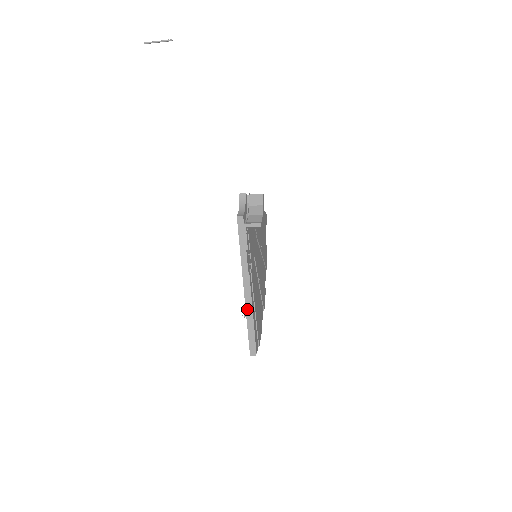
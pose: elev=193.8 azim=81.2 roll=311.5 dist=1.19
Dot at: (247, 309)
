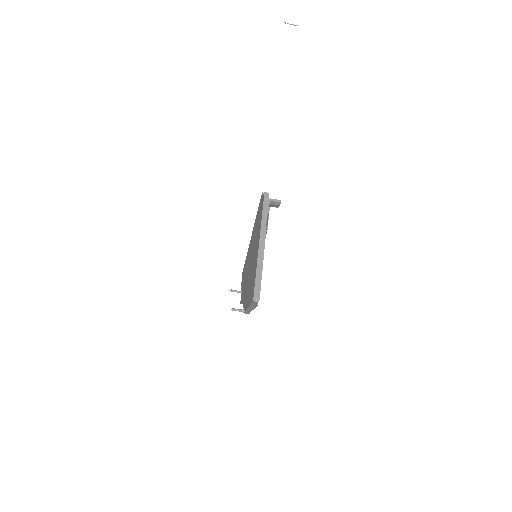
Dot at: (259, 259)
